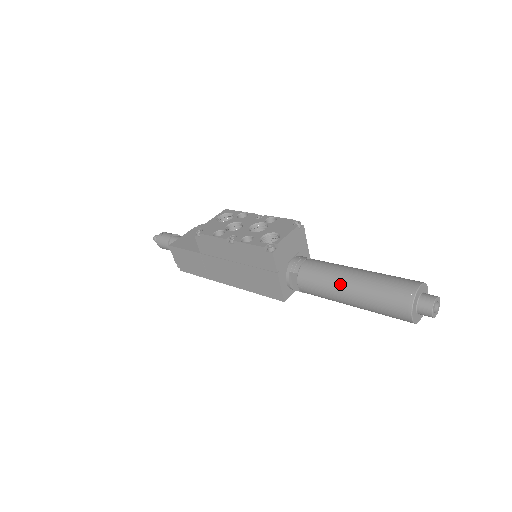
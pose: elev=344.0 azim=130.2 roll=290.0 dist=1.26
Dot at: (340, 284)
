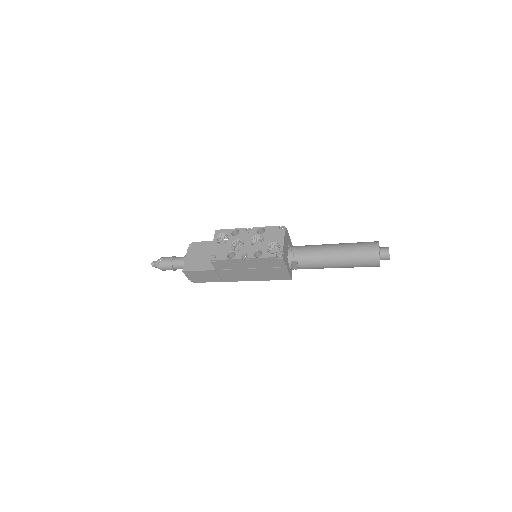
Dot at: (330, 260)
